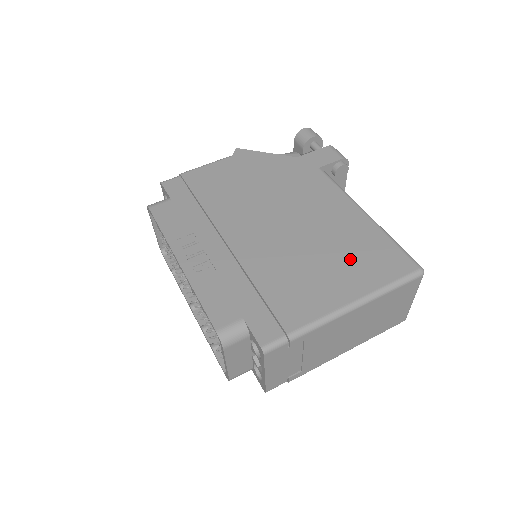
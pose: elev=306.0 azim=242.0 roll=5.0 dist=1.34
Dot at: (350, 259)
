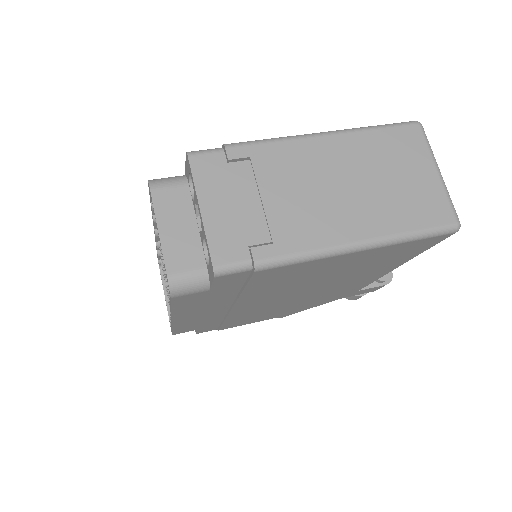
Dot at: occluded
